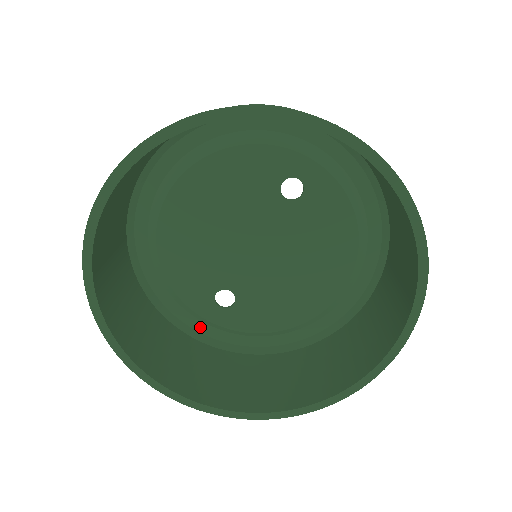
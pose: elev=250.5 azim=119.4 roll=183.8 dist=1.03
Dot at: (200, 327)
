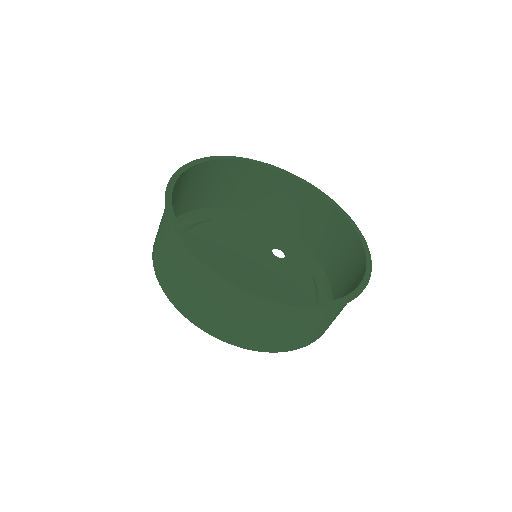
Dot at: occluded
